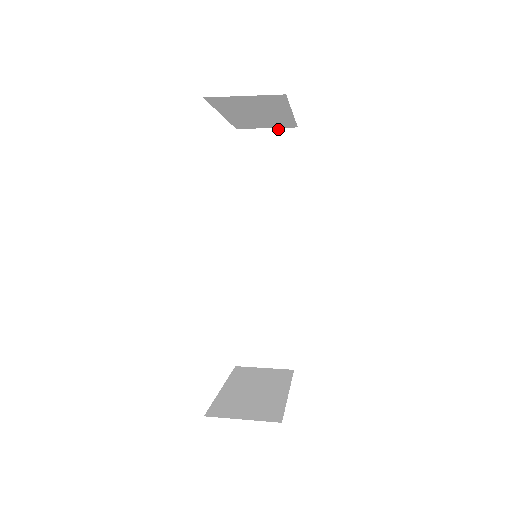
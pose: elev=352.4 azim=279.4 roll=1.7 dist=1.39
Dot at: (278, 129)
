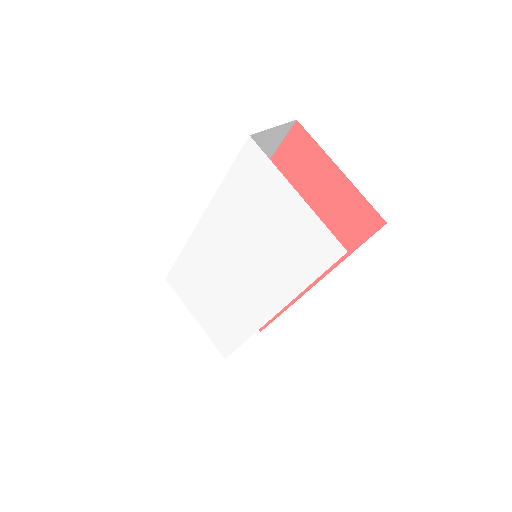
Dot at: (282, 125)
